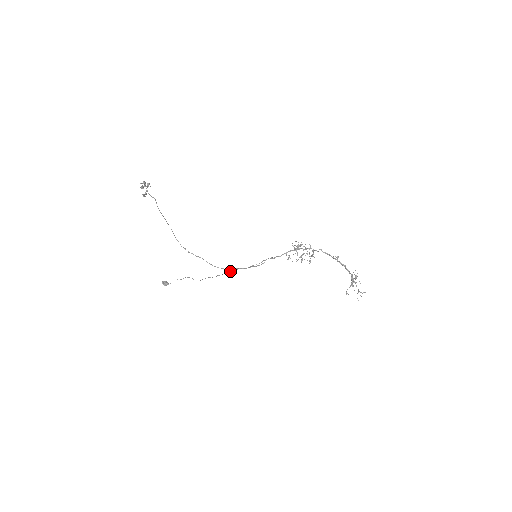
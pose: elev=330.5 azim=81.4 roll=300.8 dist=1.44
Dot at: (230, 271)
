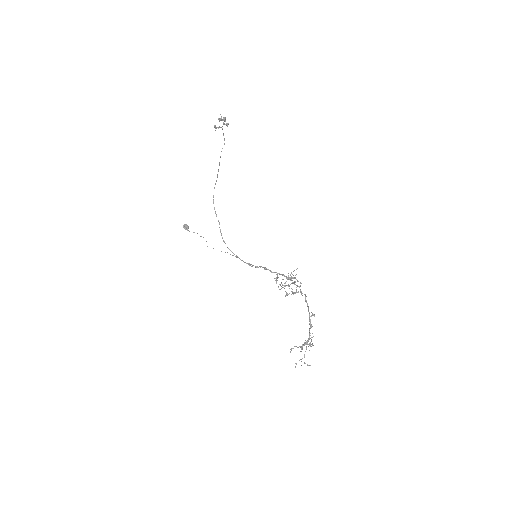
Dot at: occluded
